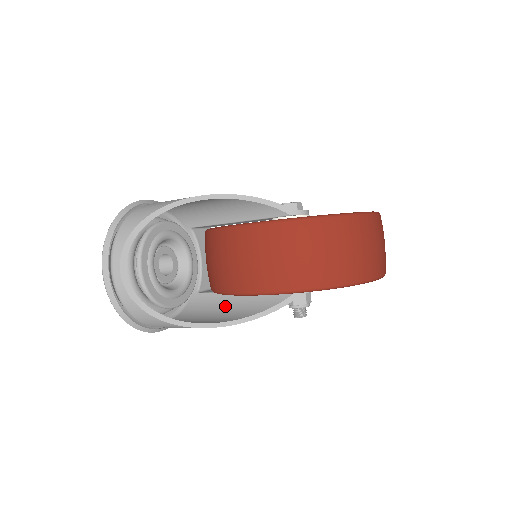
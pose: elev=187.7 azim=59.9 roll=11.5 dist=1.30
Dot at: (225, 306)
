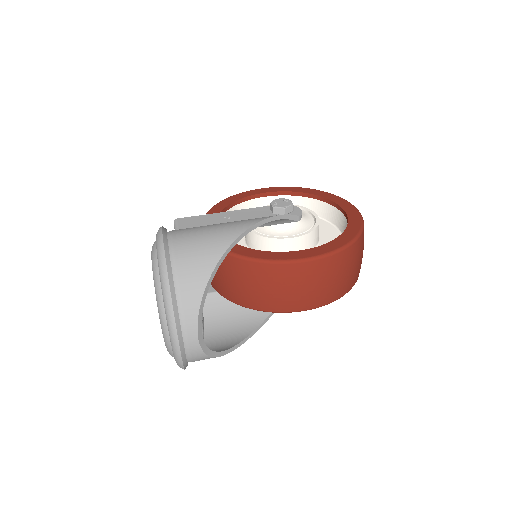
Dot at: (233, 306)
